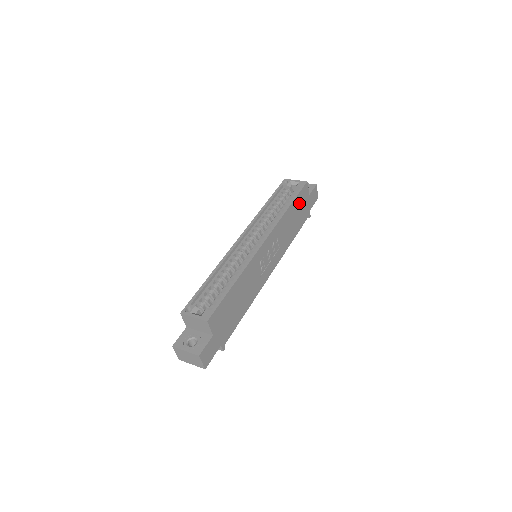
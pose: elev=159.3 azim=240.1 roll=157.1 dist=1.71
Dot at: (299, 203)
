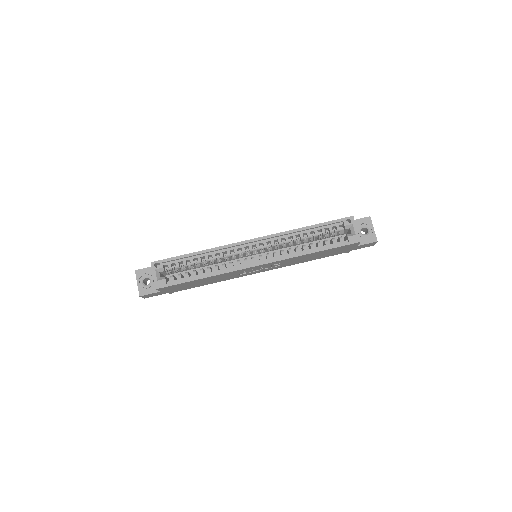
Dot at: (334, 250)
